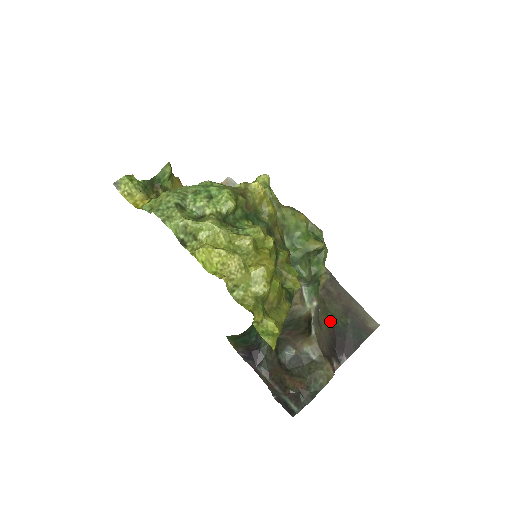
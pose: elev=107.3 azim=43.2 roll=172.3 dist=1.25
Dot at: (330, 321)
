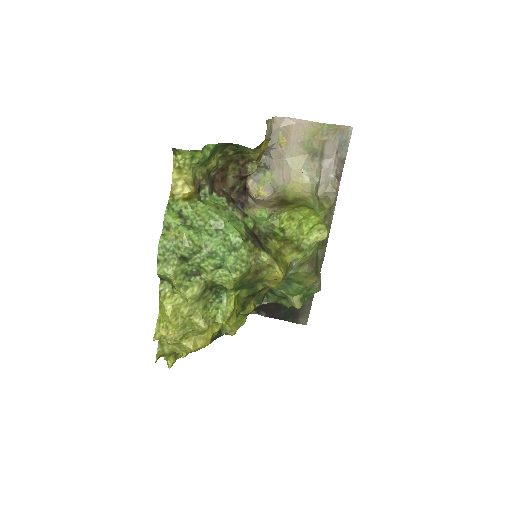
Dot at: occluded
